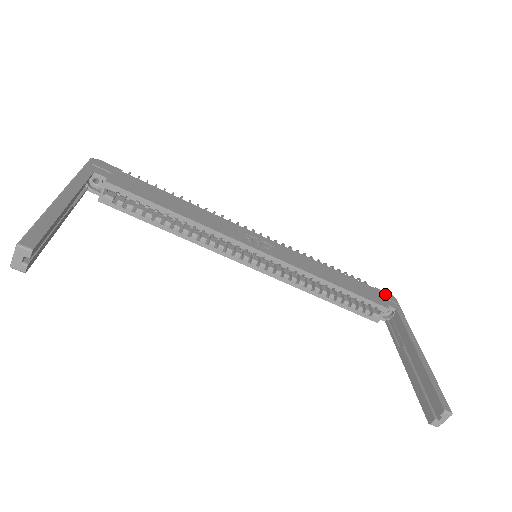
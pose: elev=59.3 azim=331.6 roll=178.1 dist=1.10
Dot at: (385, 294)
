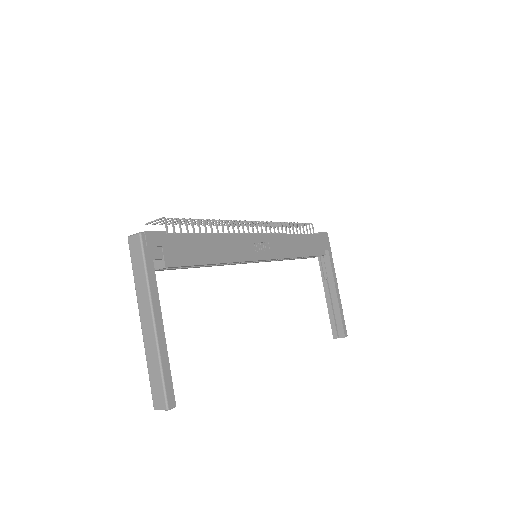
Dot at: (323, 236)
